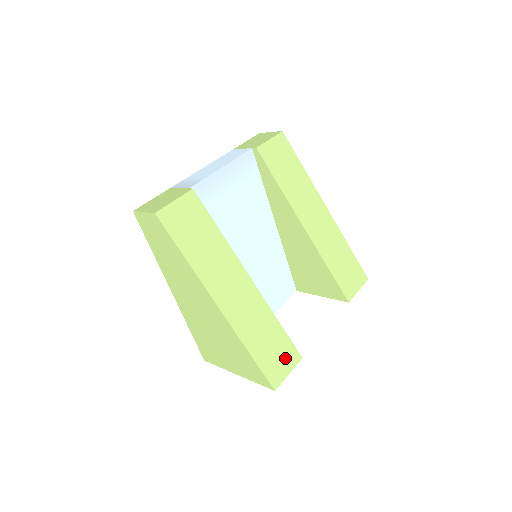
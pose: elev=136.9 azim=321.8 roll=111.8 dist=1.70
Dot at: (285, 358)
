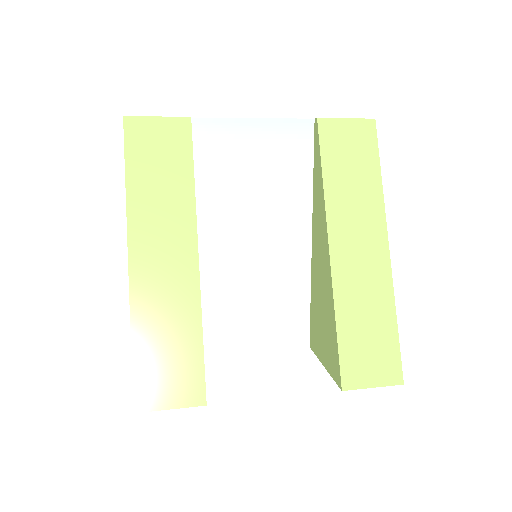
Dot at: (179, 385)
